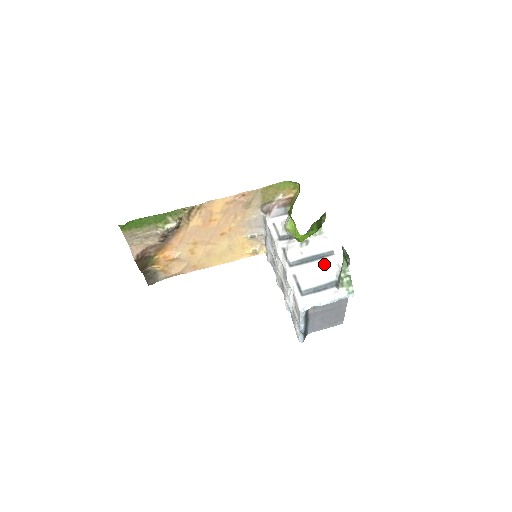
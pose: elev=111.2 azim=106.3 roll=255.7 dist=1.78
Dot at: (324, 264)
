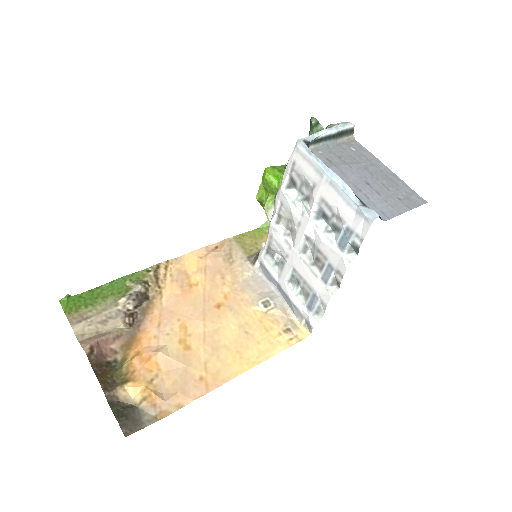
Dot at: occluded
